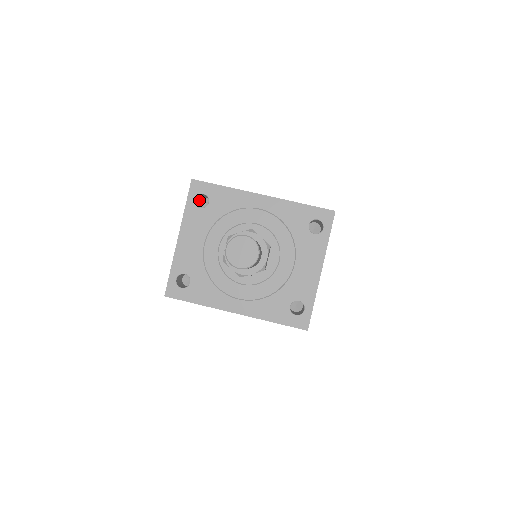
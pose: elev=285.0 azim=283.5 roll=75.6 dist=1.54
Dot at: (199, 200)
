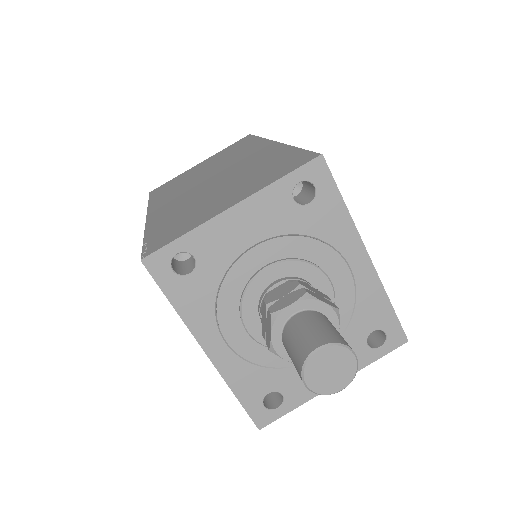
Dot at: occluded
